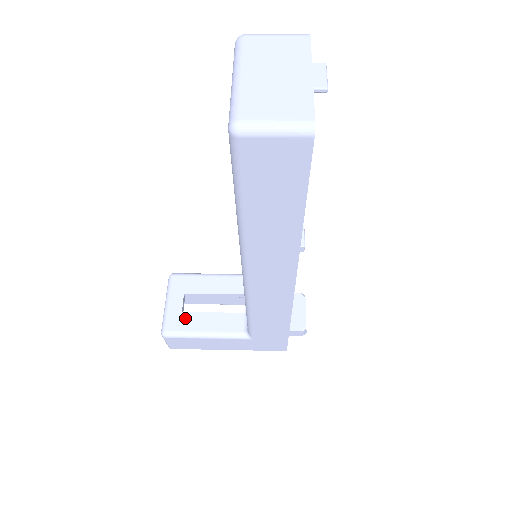
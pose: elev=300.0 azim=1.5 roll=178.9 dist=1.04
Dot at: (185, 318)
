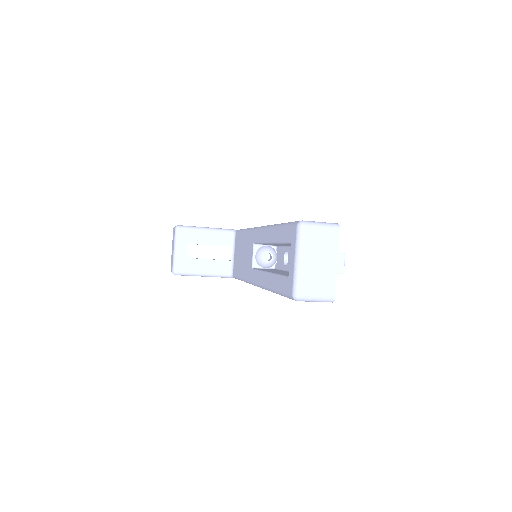
Dot at: (190, 263)
